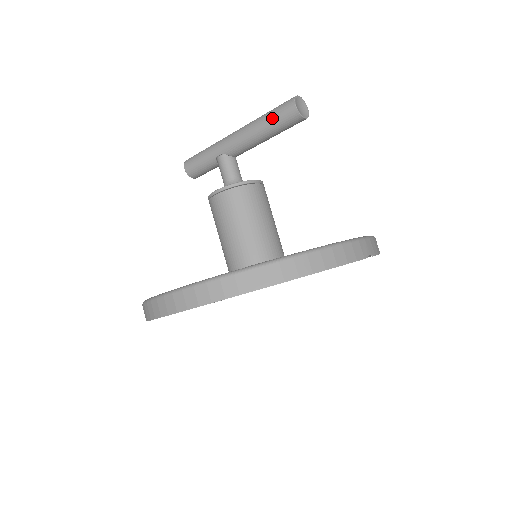
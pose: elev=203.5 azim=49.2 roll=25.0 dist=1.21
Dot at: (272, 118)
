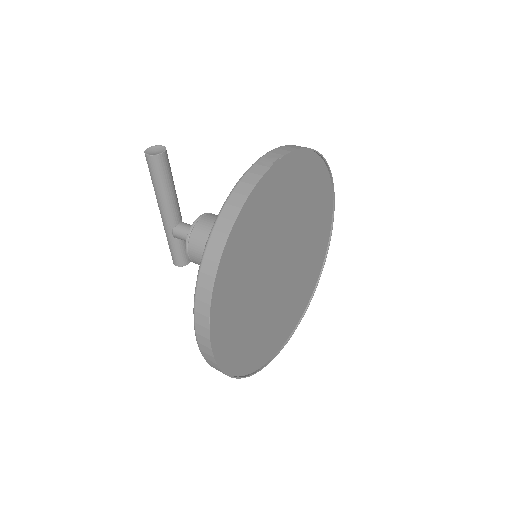
Dot at: (153, 178)
